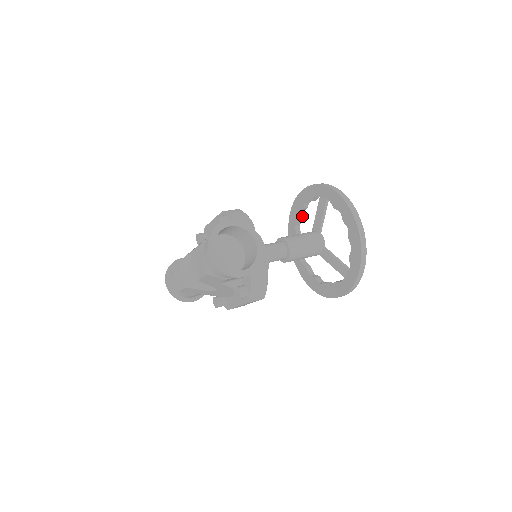
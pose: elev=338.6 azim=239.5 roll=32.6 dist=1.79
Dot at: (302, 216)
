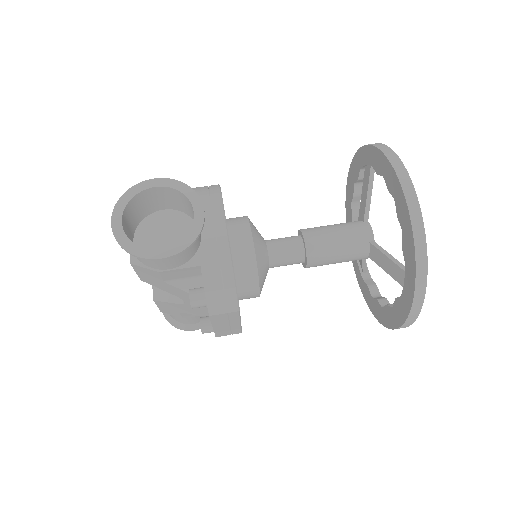
Dot at: occluded
